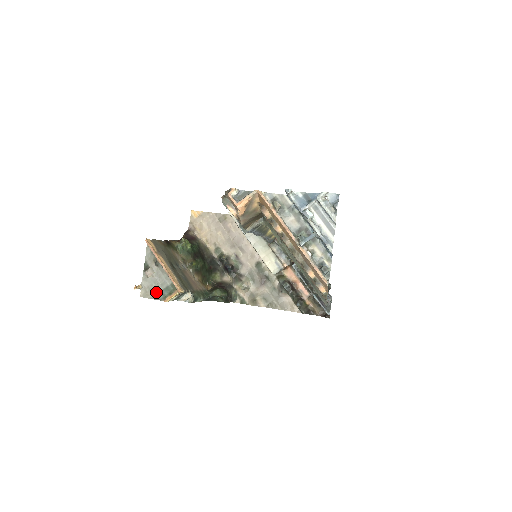
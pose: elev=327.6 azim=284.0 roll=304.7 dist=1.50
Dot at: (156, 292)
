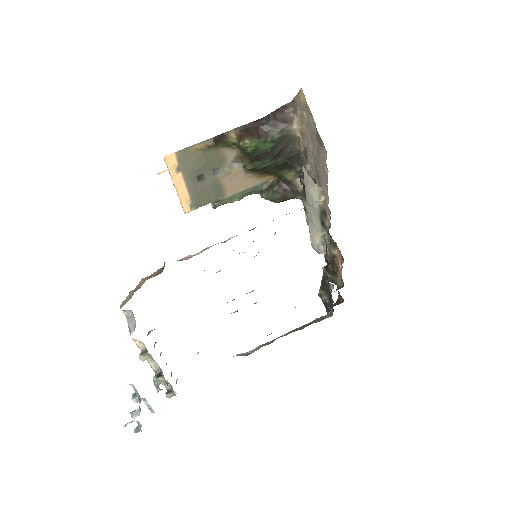
Dot at: occluded
